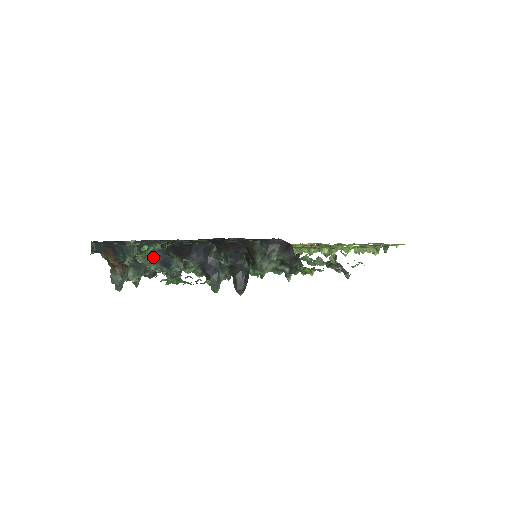
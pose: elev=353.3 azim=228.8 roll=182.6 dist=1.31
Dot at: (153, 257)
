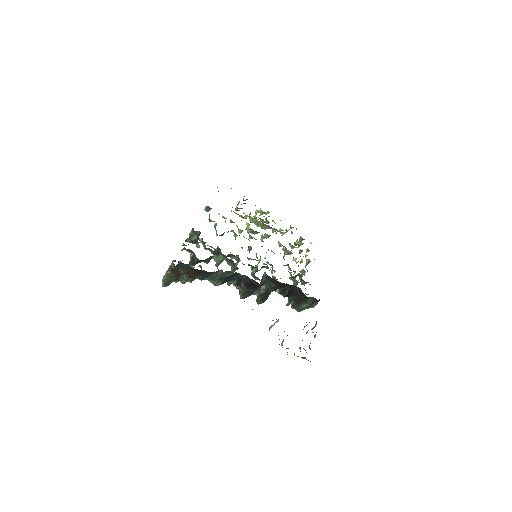
Dot at: occluded
